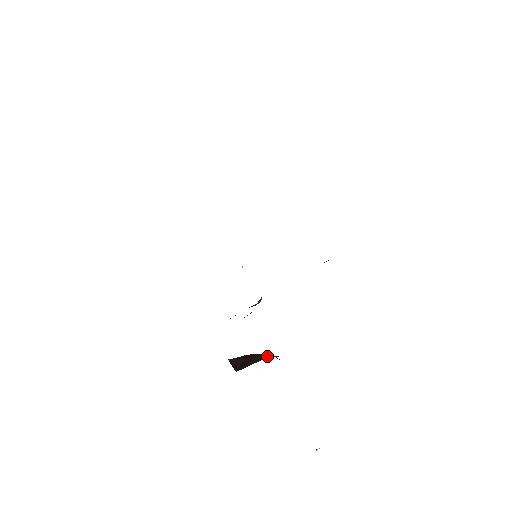
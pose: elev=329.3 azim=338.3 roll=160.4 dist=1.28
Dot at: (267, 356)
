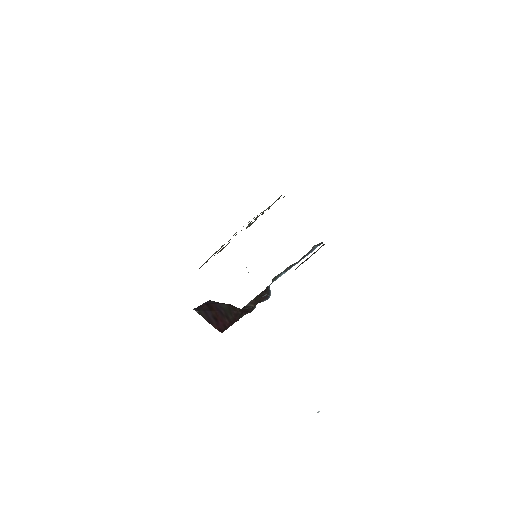
Dot at: (232, 310)
